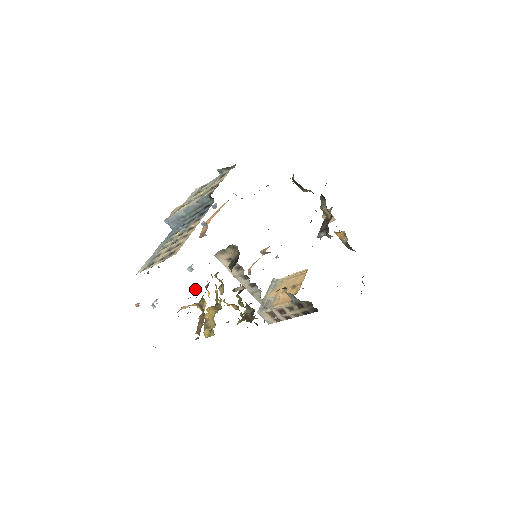
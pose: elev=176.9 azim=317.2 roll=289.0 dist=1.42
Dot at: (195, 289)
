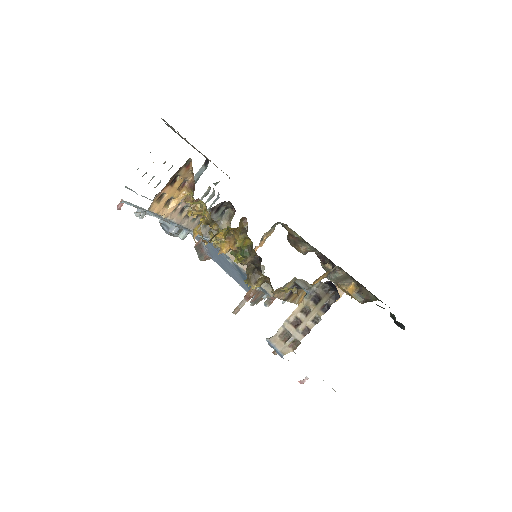
Dot at: (186, 210)
